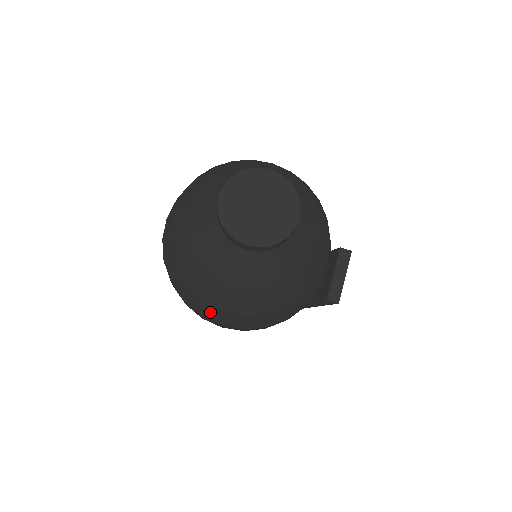
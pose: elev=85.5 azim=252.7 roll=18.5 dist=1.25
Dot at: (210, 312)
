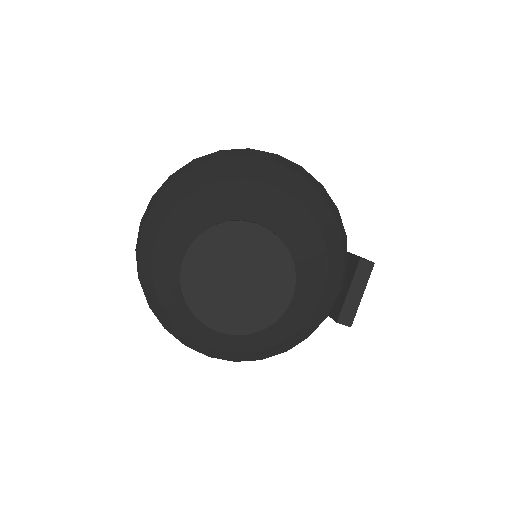
Dot at: occluded
